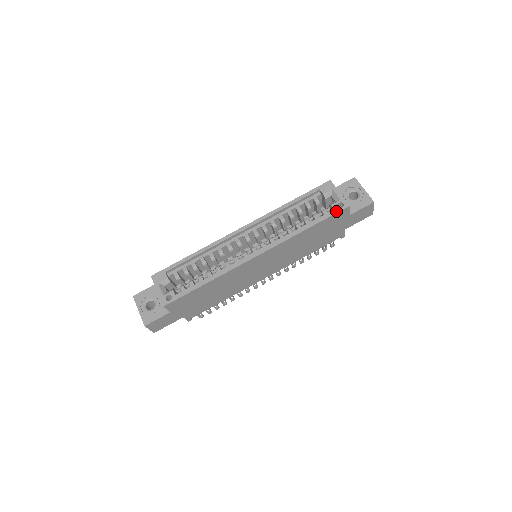
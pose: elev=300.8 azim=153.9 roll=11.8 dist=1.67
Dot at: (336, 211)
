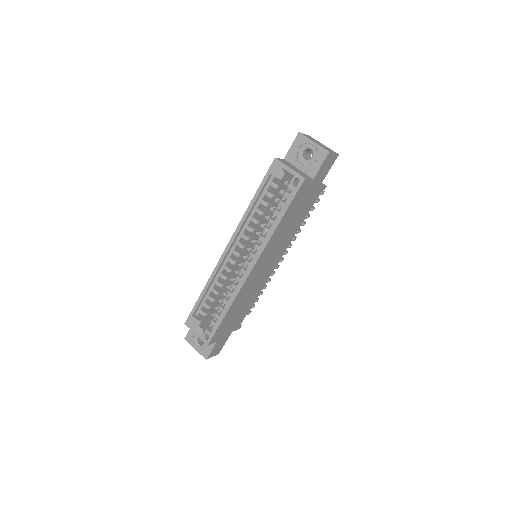
Dot at: (295, 191)
